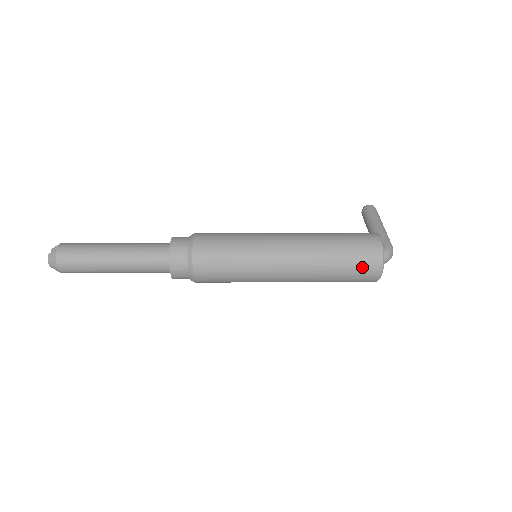
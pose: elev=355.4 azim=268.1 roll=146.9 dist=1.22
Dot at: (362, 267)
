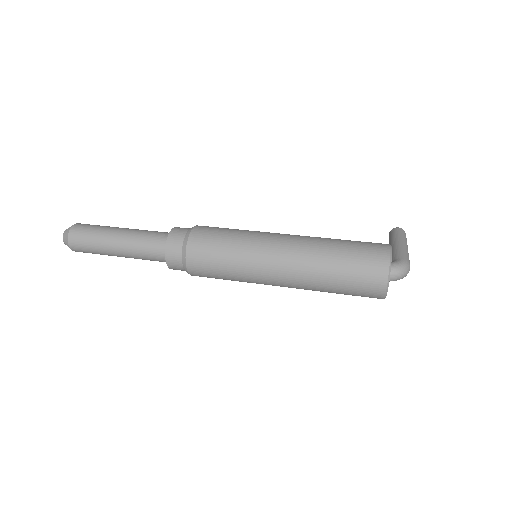
Dot at: (364, 275)
